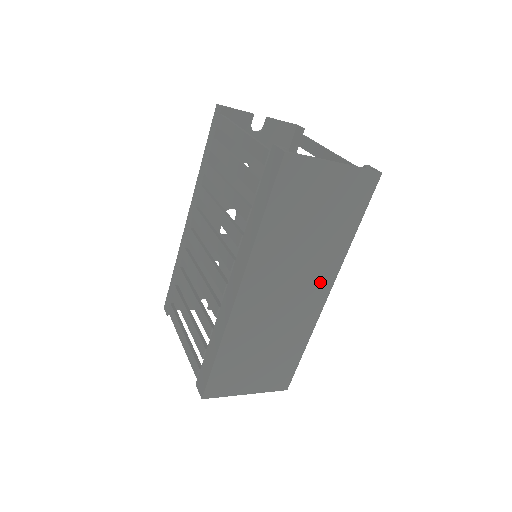
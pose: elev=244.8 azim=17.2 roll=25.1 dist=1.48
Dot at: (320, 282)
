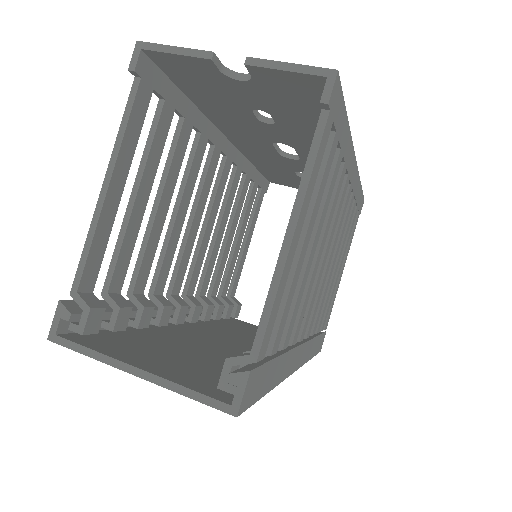
Dot at: occluded
